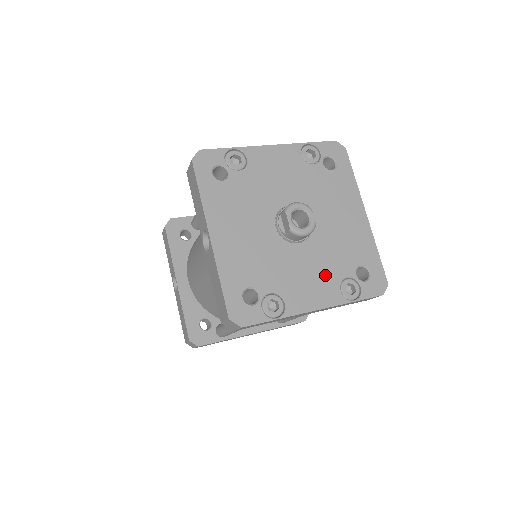
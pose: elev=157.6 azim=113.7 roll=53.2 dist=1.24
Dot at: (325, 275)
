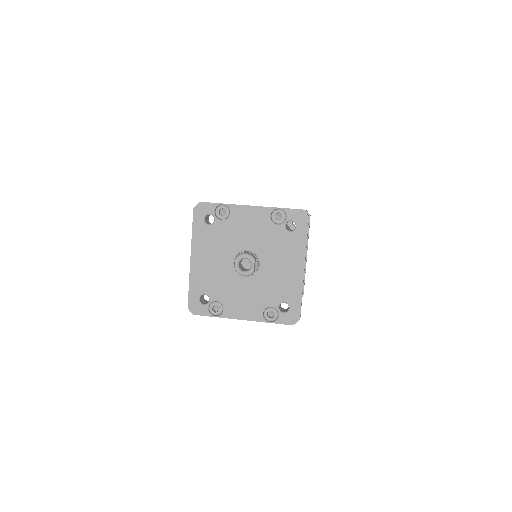
Dot at: (256, 301)
